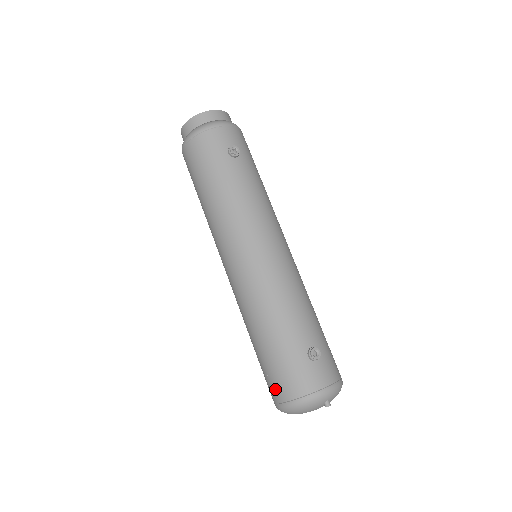
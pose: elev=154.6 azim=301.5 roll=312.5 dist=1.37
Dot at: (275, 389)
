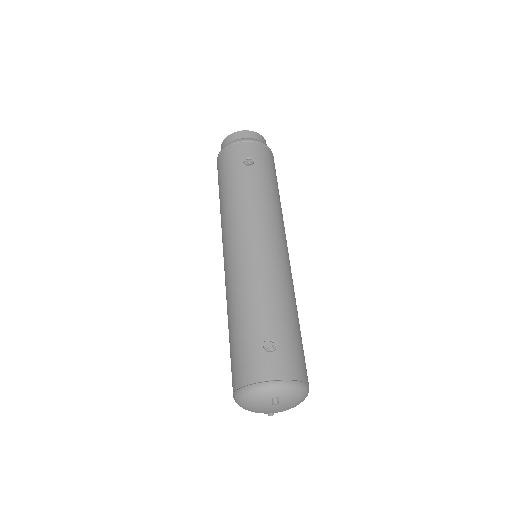
Dot at: (232, 377)
